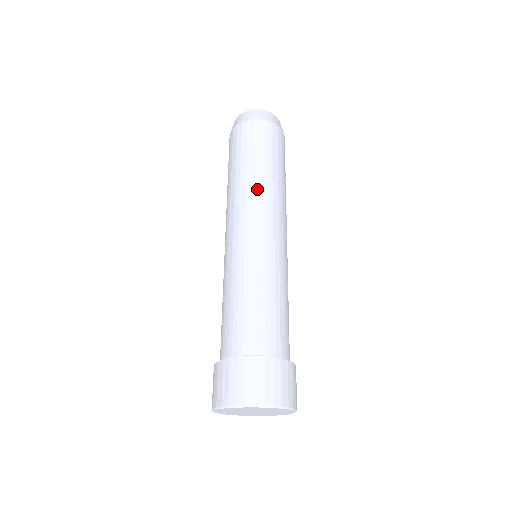
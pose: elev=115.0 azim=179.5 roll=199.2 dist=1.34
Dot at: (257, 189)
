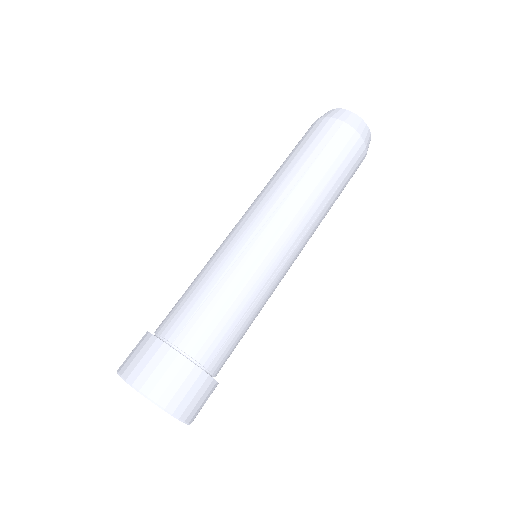
Dot at: (284, 187)
